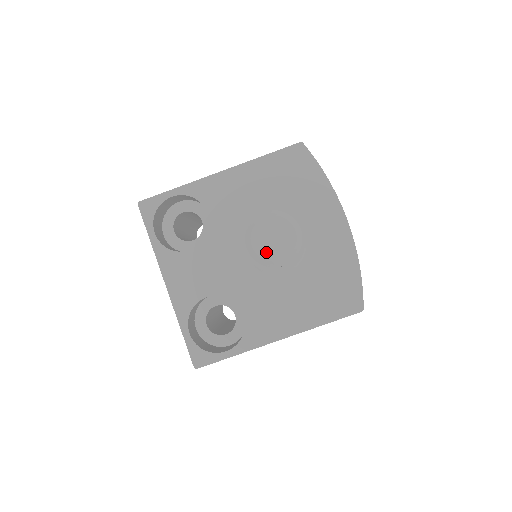
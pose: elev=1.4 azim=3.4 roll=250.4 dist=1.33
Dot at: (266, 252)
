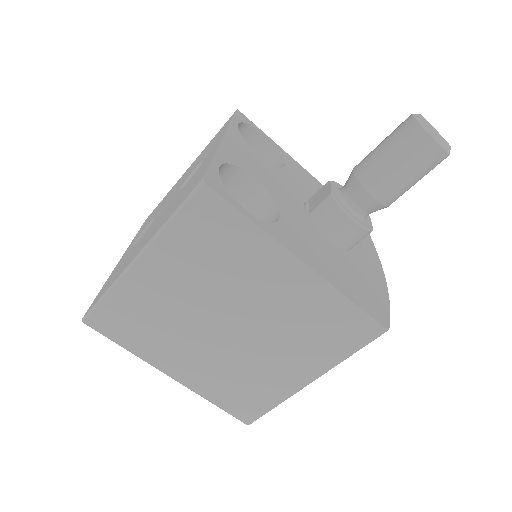
Dot at: occluded
